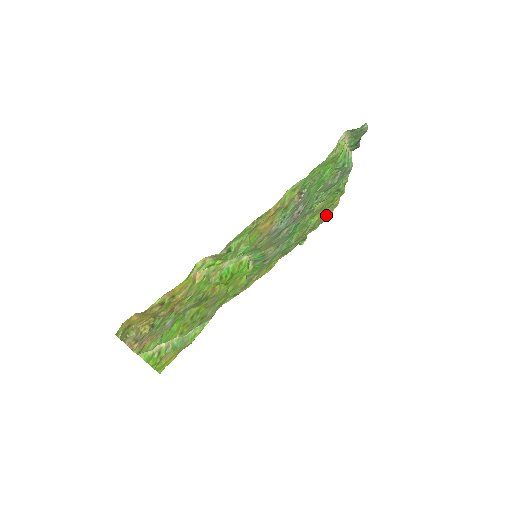
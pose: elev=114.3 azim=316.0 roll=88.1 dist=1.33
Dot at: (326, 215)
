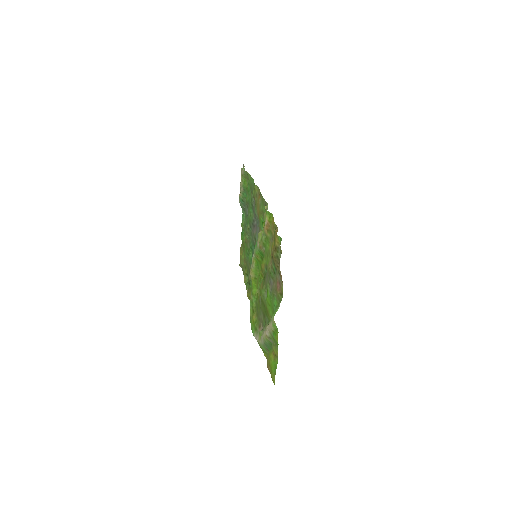
Dot at: occluded
